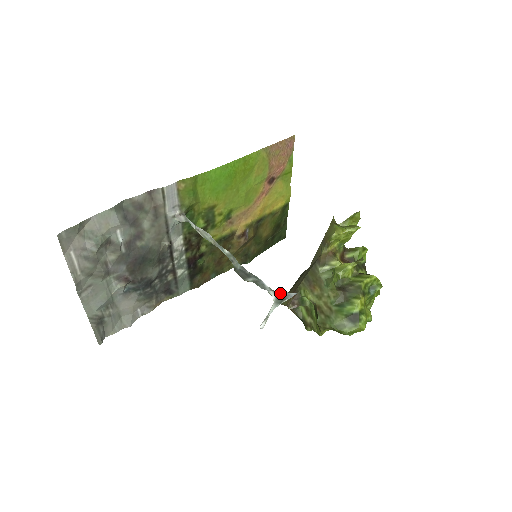
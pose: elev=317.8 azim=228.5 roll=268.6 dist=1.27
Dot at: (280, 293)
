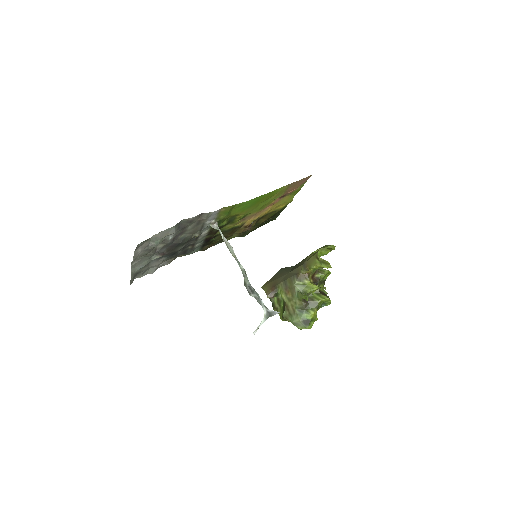
Dot at: (270, 310)
